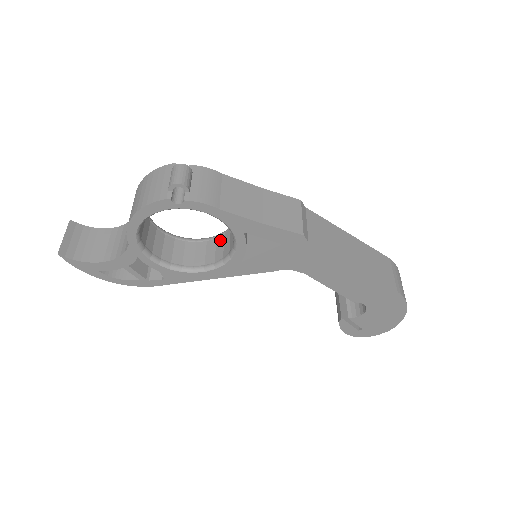
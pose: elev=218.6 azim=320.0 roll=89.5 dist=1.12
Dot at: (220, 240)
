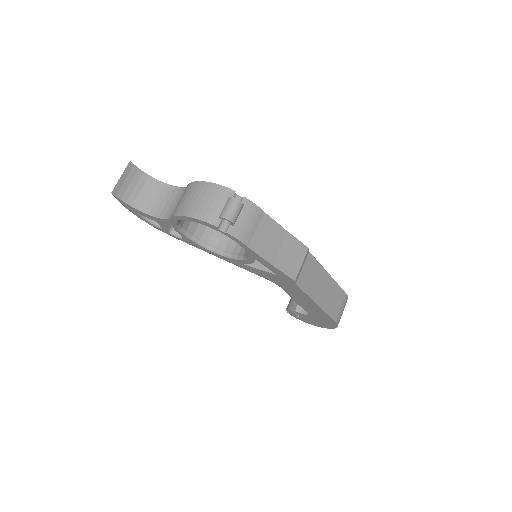
Dot at: occluded
